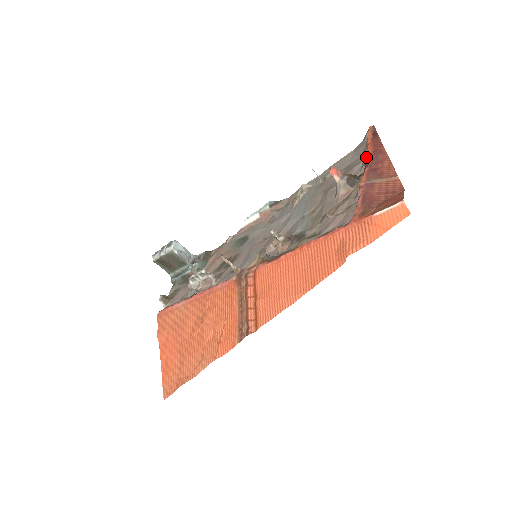
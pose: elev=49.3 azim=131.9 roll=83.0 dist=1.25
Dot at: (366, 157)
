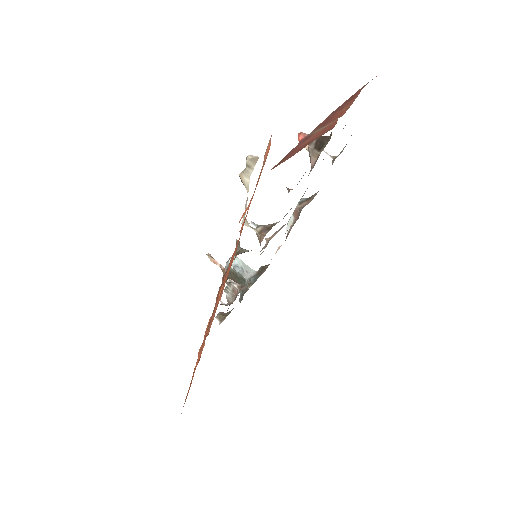
Dot at: occluded
